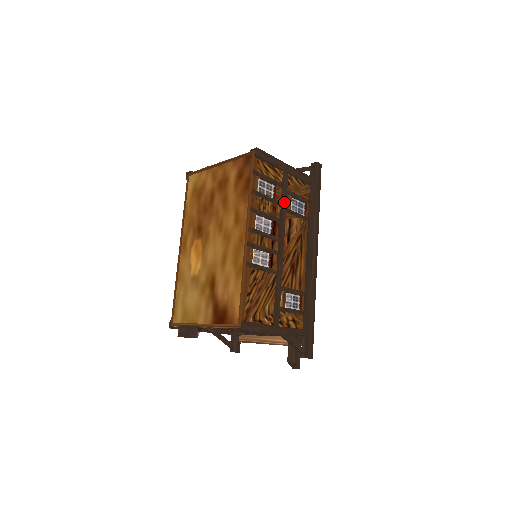
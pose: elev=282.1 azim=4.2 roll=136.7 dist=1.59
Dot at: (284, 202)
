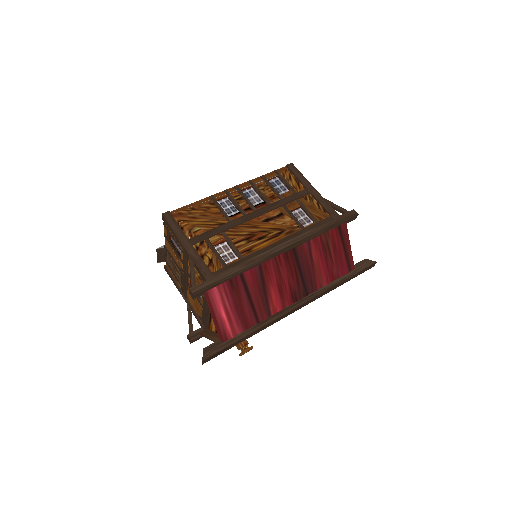
Dot at: (287, 200)
